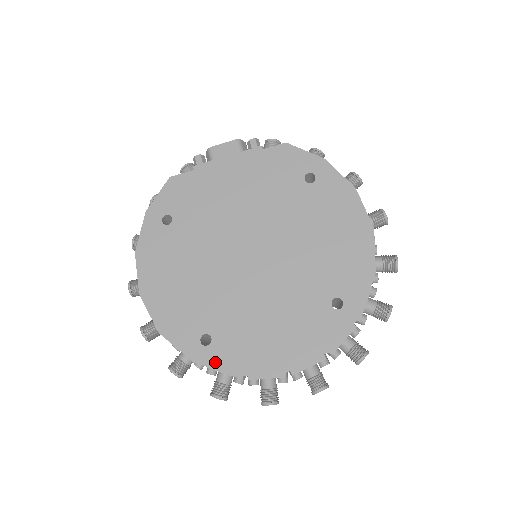
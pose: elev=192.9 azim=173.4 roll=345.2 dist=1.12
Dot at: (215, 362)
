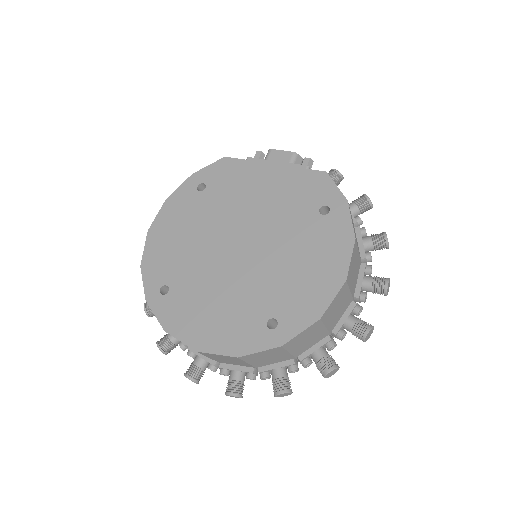
Dot at: (159, 310)
